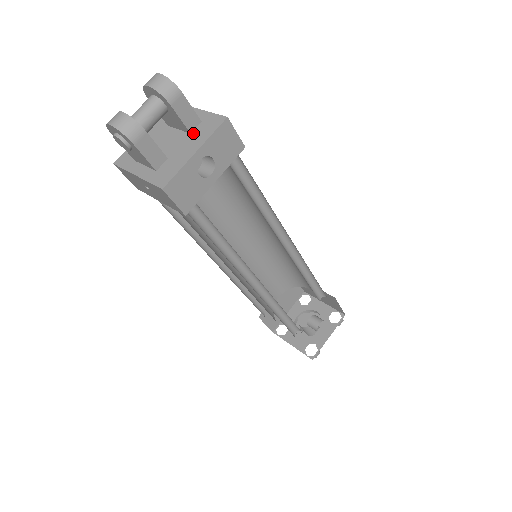
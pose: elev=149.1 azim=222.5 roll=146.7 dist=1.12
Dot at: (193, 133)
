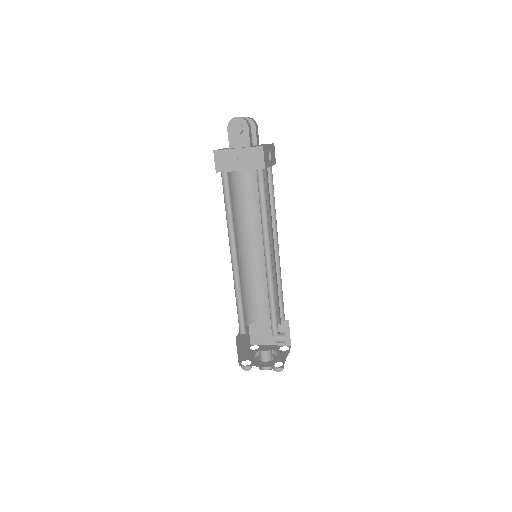
Dot at: occluded
